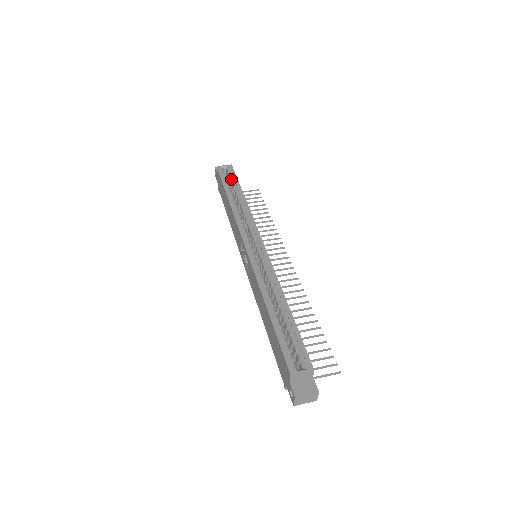
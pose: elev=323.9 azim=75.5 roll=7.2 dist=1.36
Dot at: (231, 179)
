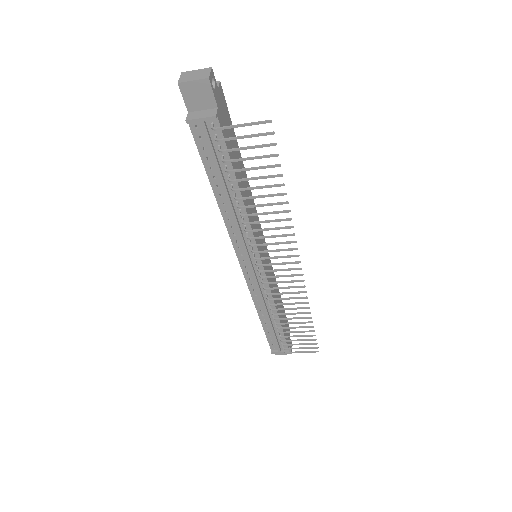
Dot at: occluded
